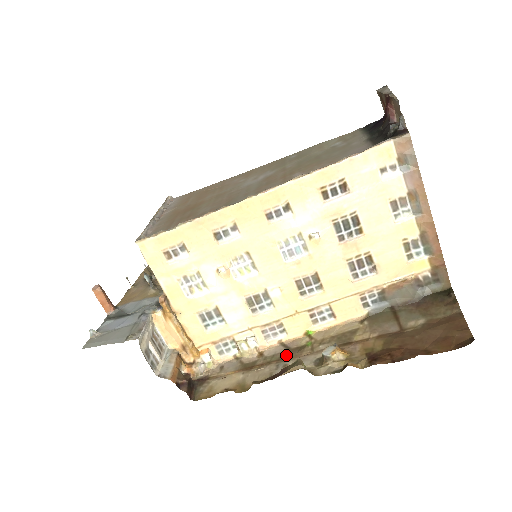
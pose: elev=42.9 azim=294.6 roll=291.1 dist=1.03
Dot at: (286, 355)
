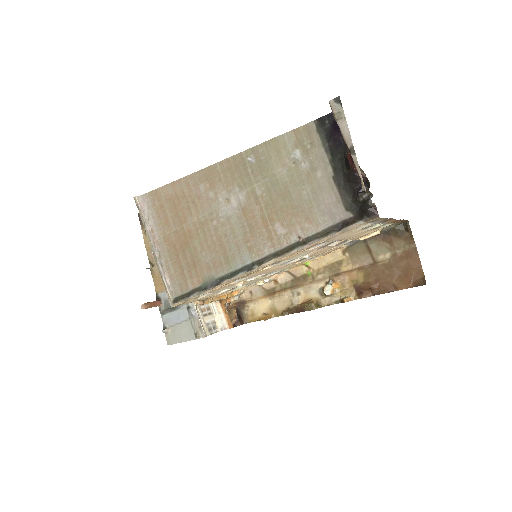
Dot at: (295, 283)
